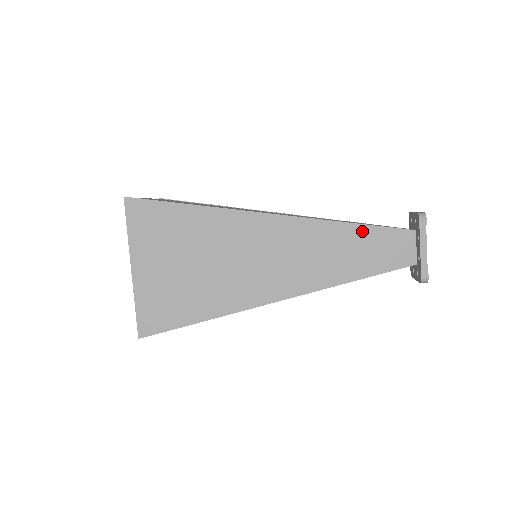
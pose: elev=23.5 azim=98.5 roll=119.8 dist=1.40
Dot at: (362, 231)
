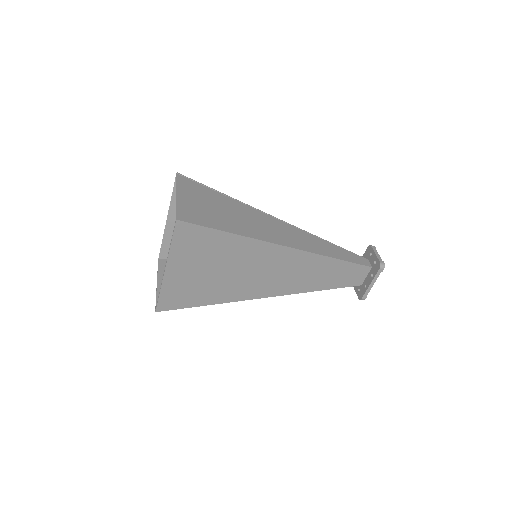
Dot at: (340, 264)
